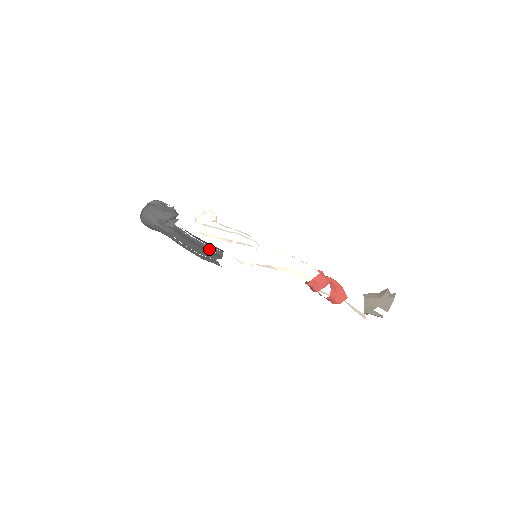
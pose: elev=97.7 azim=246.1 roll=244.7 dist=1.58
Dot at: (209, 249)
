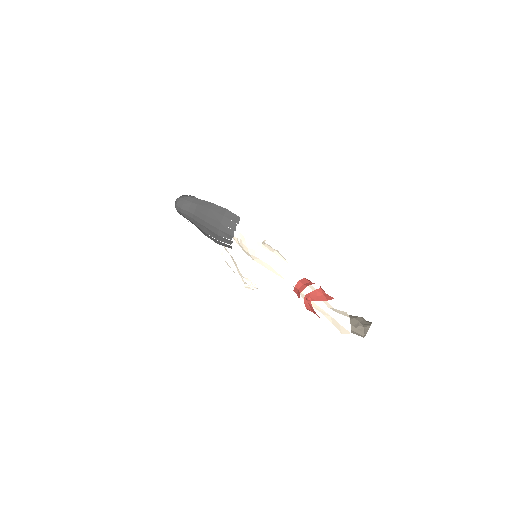
Dot at: occluded
